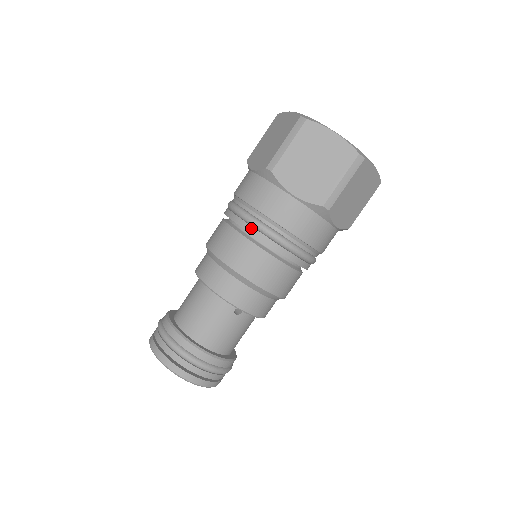
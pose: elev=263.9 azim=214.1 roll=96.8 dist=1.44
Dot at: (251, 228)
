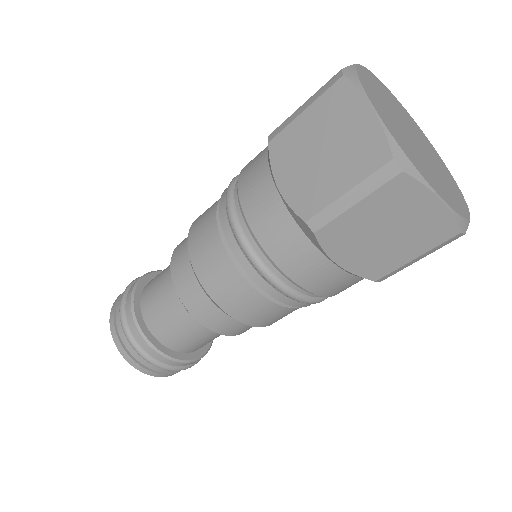
Dot at: (224, 212)
